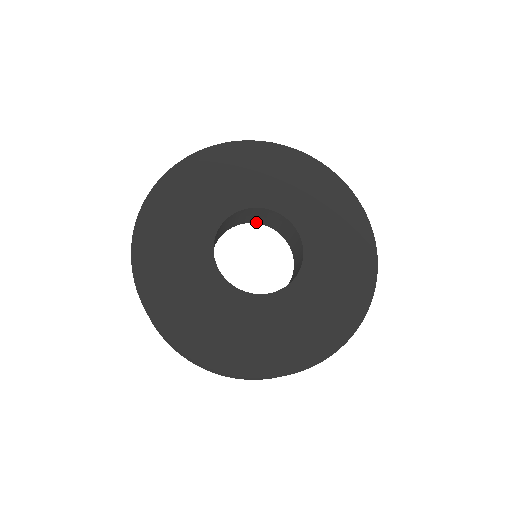
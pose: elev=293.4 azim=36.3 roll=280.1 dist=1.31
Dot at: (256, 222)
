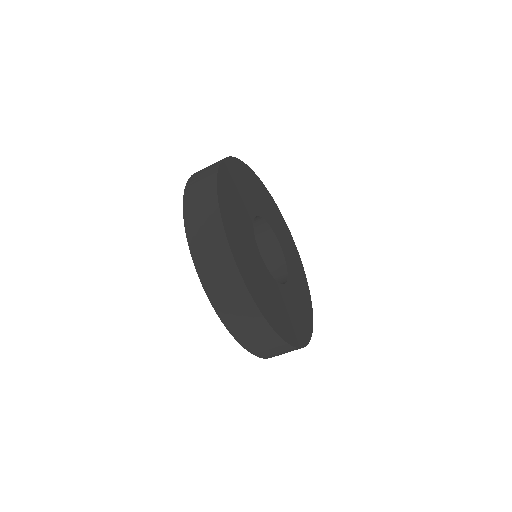
Dot at: occluded
